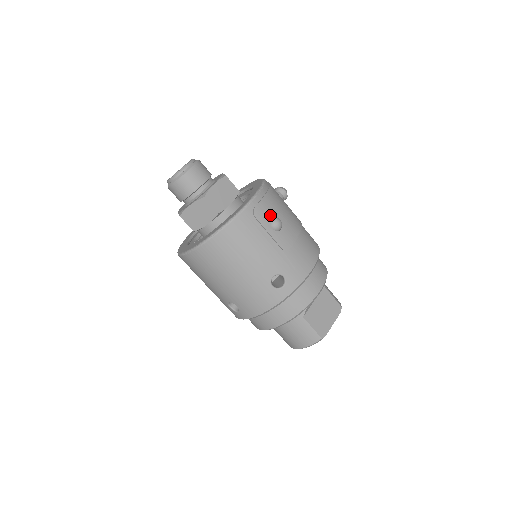
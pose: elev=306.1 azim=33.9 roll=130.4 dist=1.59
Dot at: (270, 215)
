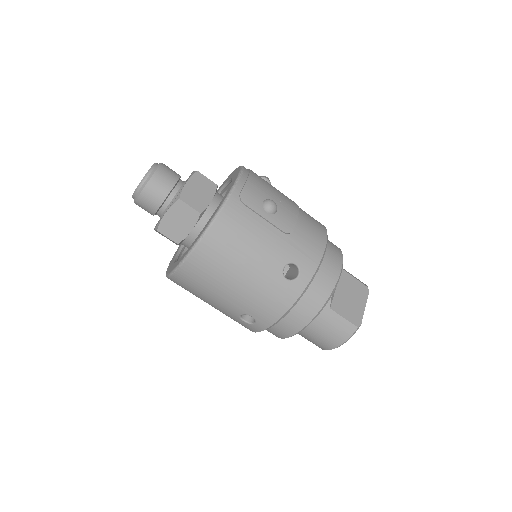
Dot at: (260, 198)
